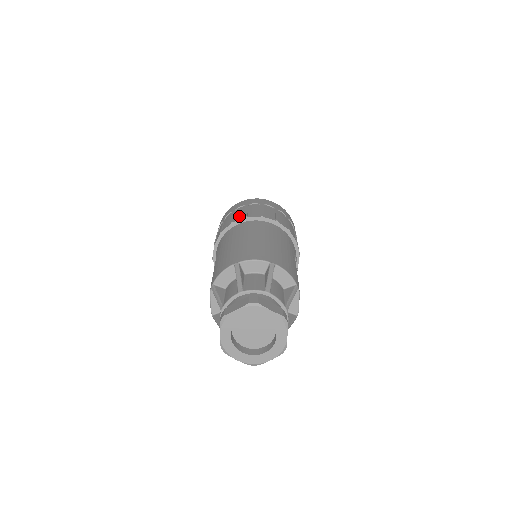
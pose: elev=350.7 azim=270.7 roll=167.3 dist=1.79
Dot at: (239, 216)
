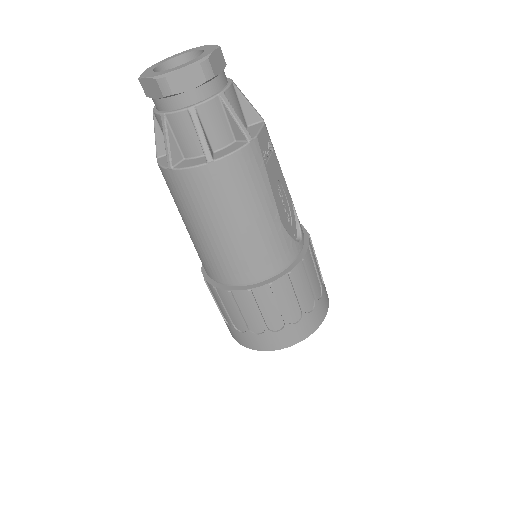
Dot at: occluded
